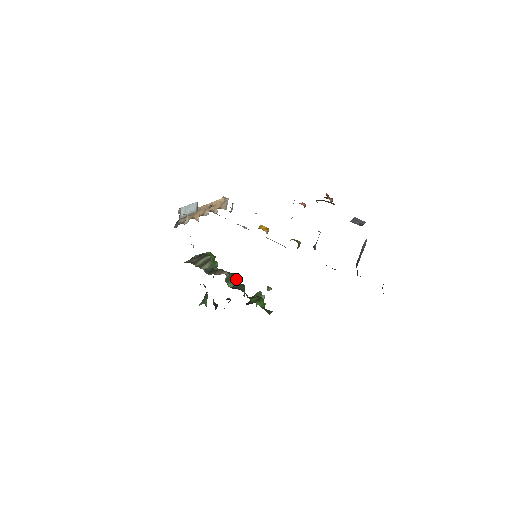
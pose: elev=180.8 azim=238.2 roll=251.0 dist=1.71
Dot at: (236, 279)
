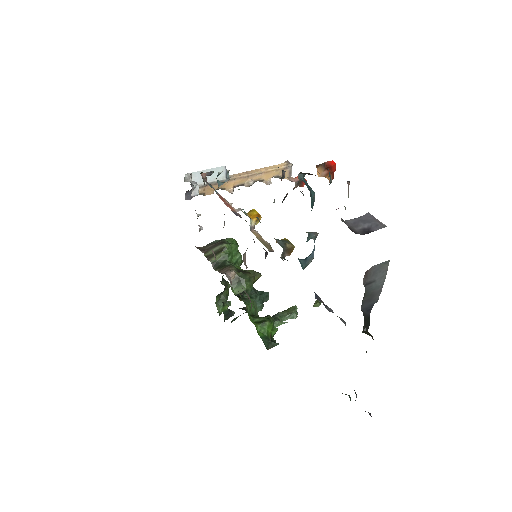
Dot at: (250, 283)
